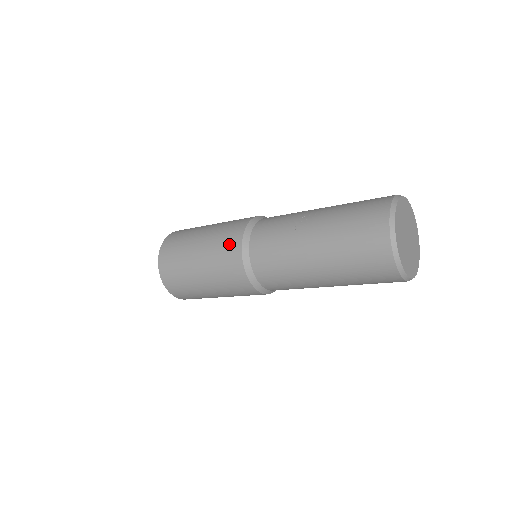
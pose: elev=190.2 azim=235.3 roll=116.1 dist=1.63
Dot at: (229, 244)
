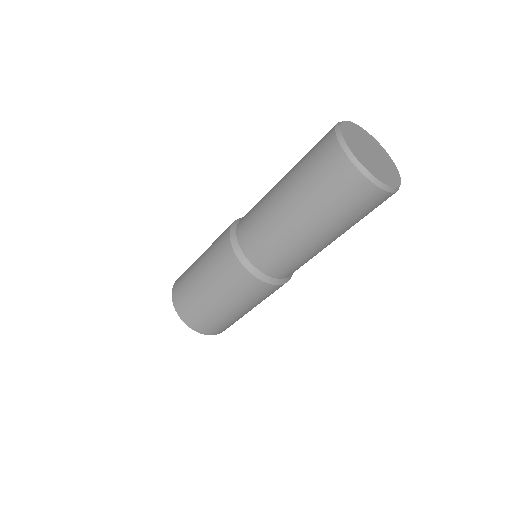
Dot at: (227, 265)
